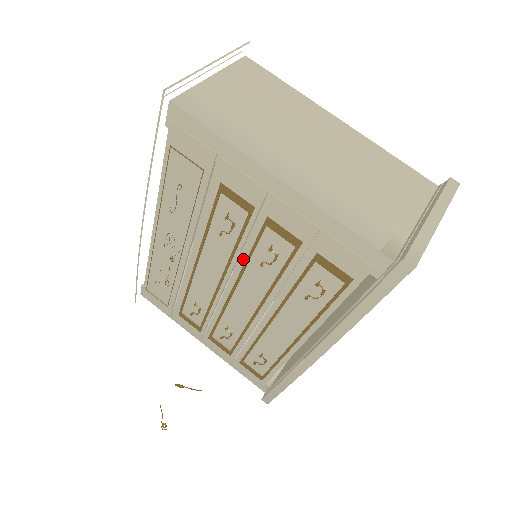
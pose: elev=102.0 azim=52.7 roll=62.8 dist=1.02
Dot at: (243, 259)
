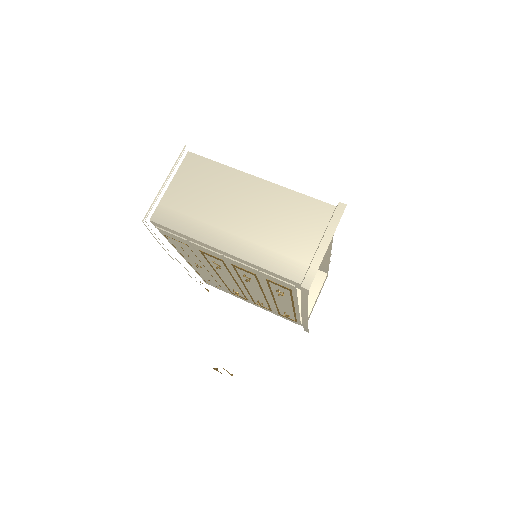
Dot at: (237, 276)
